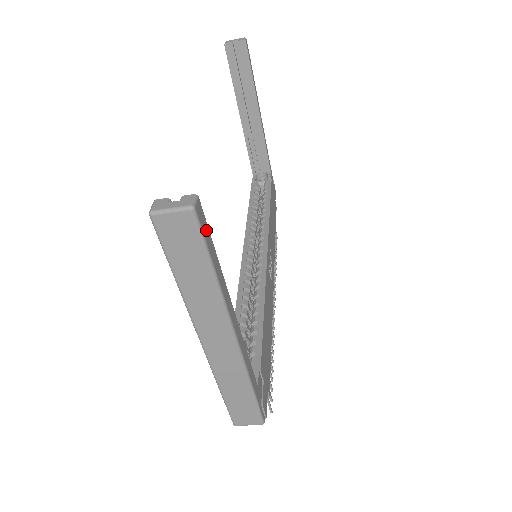
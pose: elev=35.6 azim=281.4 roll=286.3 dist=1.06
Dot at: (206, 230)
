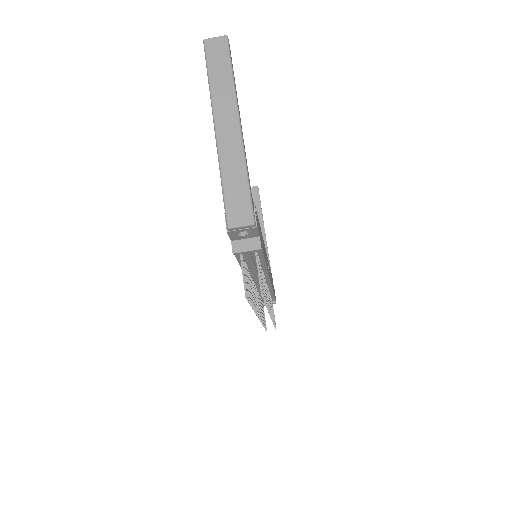
Dot at: (231, 57)
